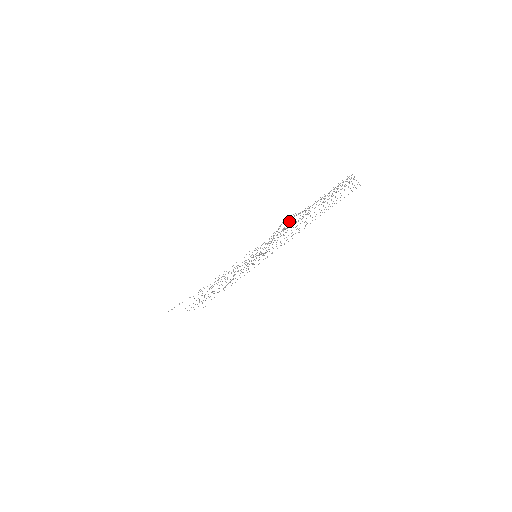
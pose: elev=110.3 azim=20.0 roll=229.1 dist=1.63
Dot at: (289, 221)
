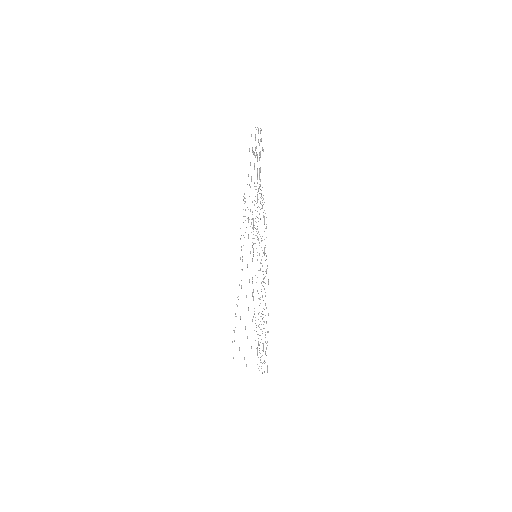
Dot at: occluded
